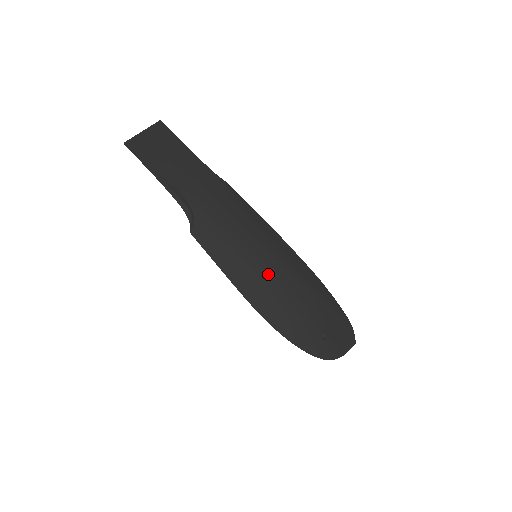
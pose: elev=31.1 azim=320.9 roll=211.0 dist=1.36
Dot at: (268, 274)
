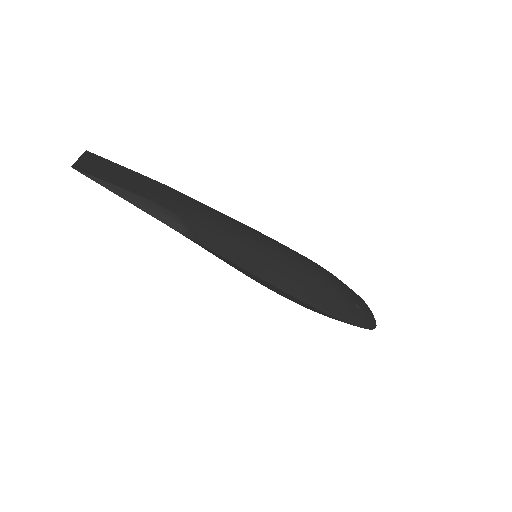
Dot at: (285, 261)
